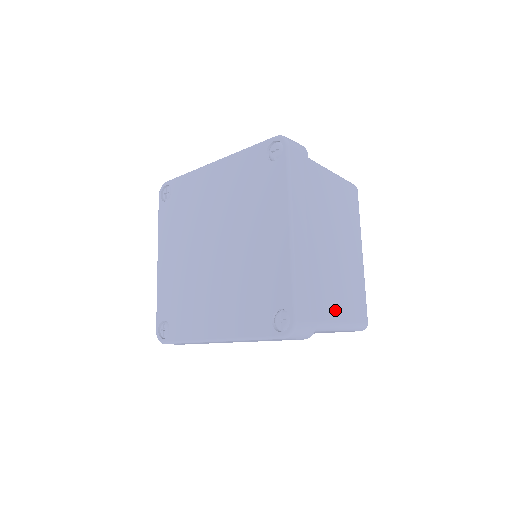
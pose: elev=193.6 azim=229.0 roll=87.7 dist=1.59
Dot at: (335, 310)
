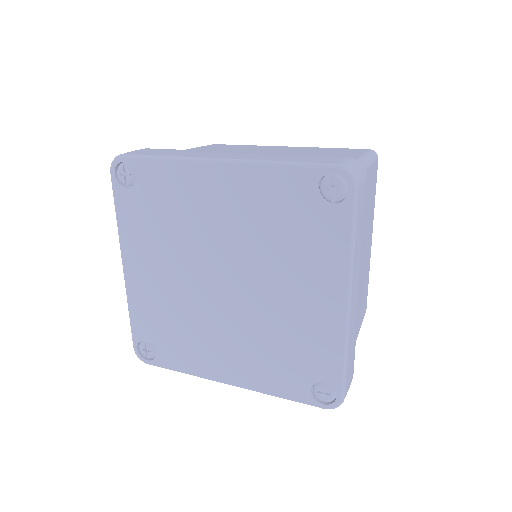
Dot at: occluded
